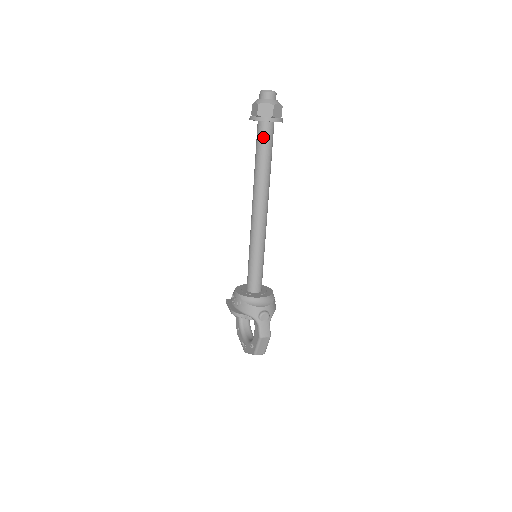
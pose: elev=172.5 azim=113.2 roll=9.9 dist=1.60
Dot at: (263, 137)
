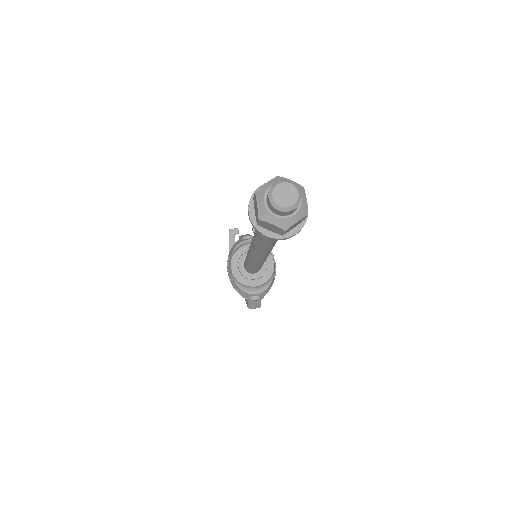
Dot at: occluded
